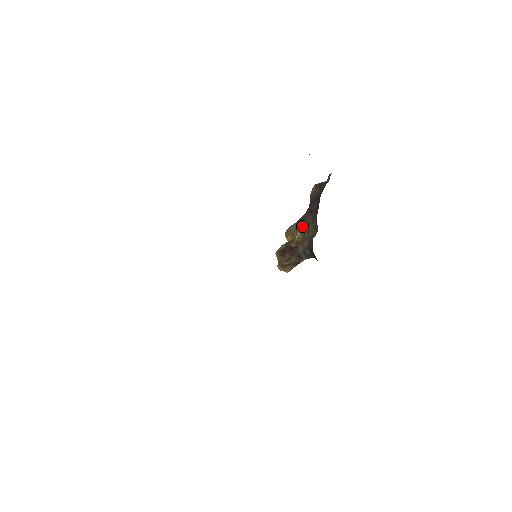
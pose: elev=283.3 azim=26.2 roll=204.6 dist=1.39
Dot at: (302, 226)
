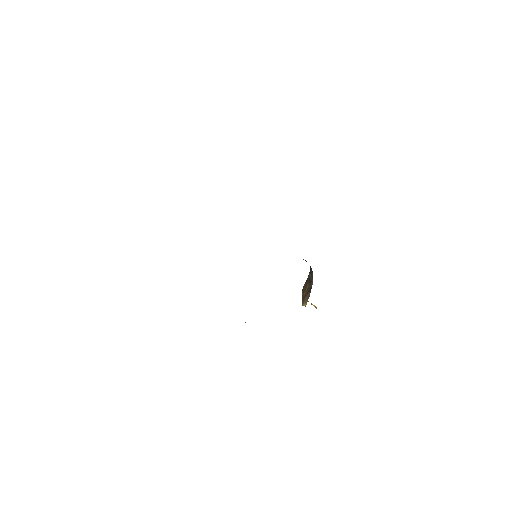
Dot at: occluded
